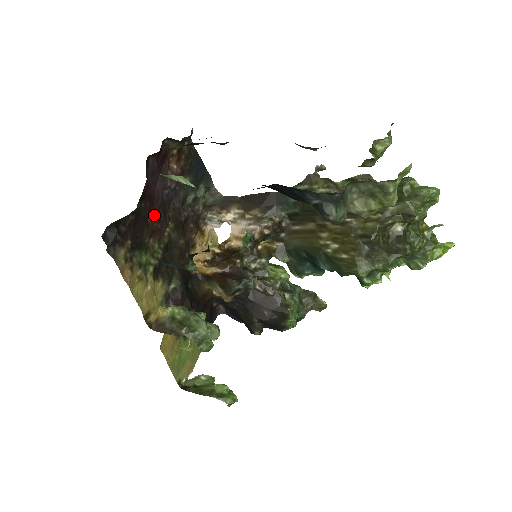
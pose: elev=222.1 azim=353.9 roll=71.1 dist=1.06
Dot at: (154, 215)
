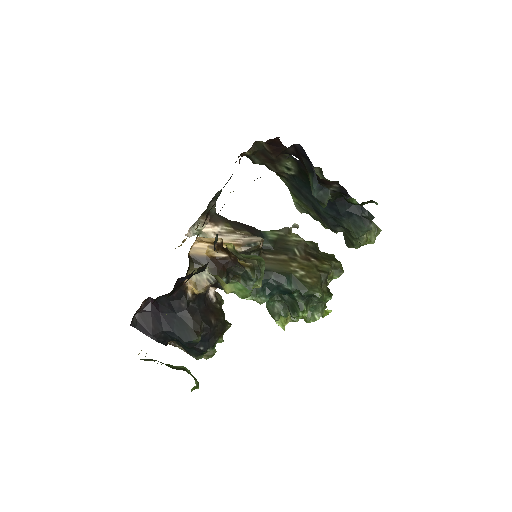
Dot at: occluded
